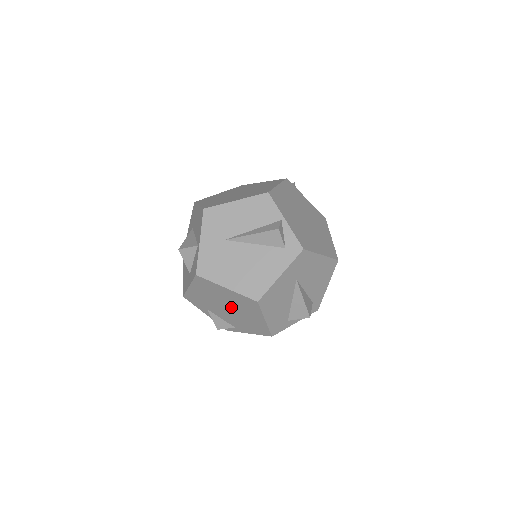
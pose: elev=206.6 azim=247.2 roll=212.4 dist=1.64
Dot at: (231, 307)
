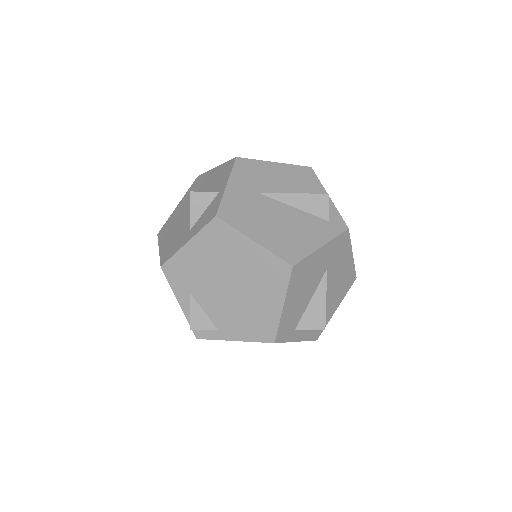
Dot at: (238, 283)
